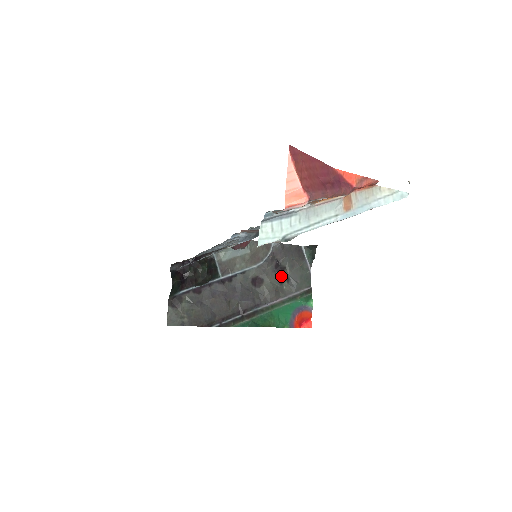
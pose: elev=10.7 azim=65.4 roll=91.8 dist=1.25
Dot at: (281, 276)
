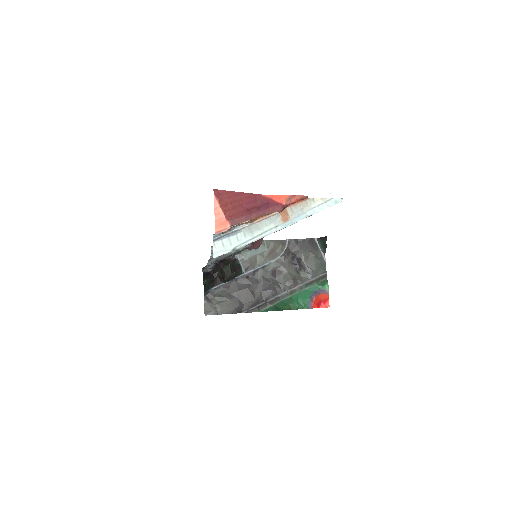
Dot at: (298, 266)
